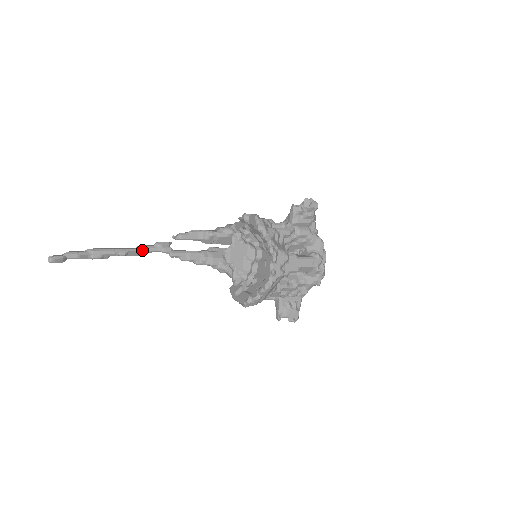
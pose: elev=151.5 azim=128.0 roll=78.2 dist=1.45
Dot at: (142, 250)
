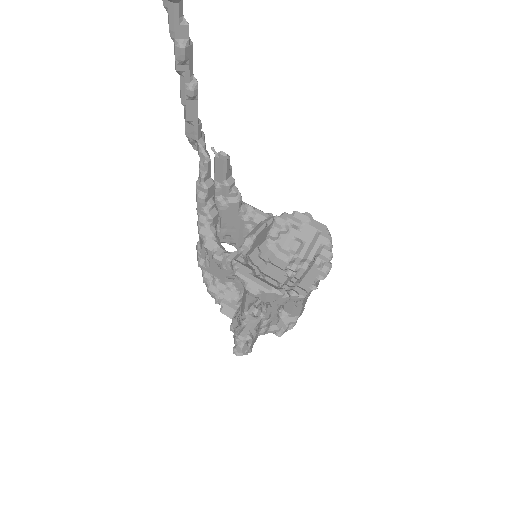
Dot at: occluded
